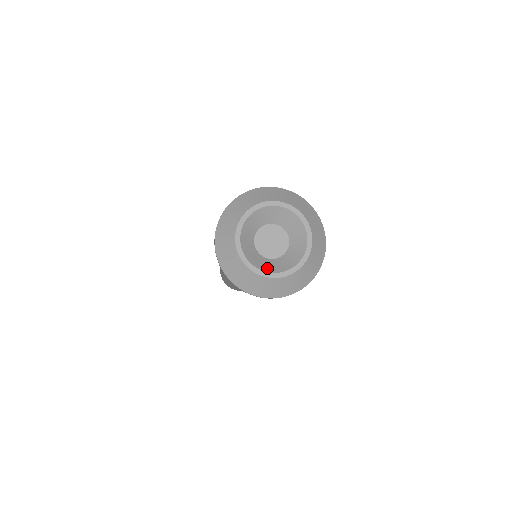
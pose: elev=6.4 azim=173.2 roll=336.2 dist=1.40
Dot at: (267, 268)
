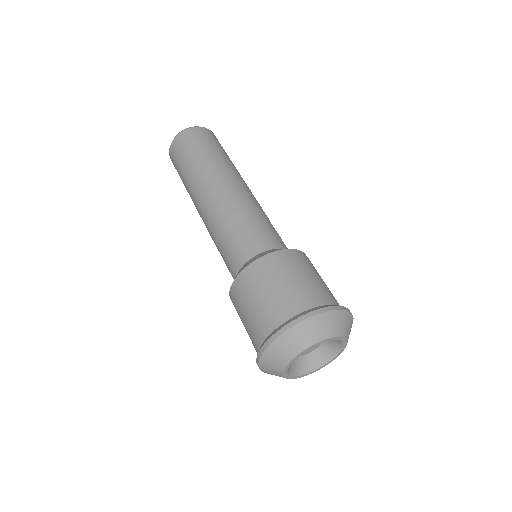
Dot at: (291, 370)
